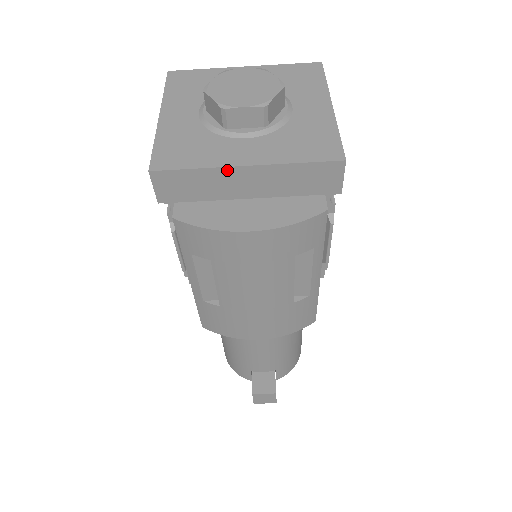
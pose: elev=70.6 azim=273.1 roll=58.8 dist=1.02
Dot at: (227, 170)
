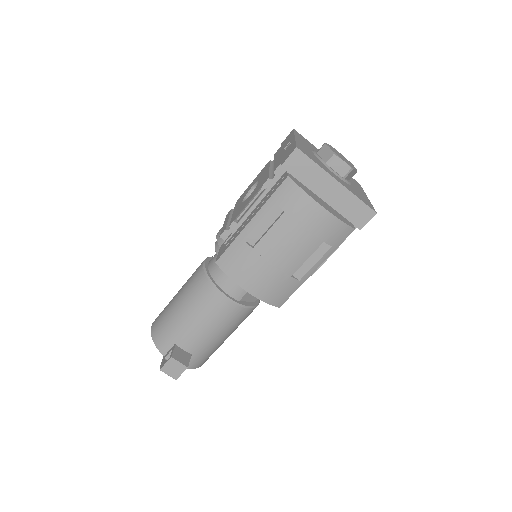
Dot at: (328, 176)
